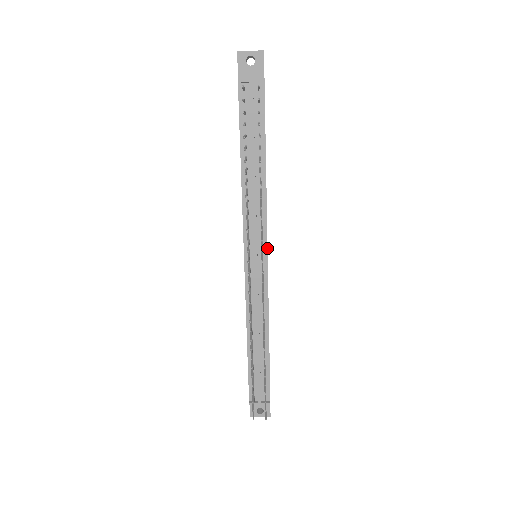
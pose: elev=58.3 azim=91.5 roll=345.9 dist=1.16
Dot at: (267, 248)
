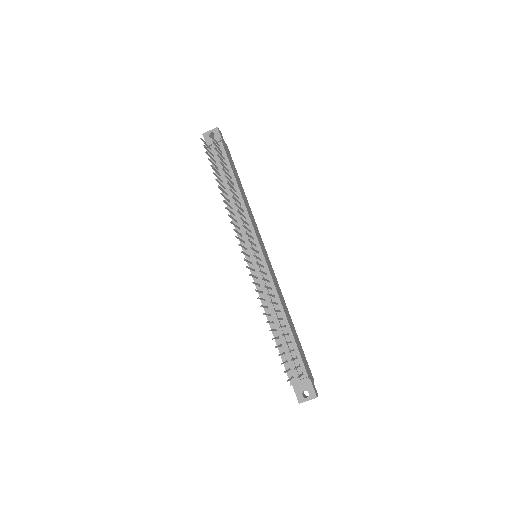
Dot at: (259, 243)
